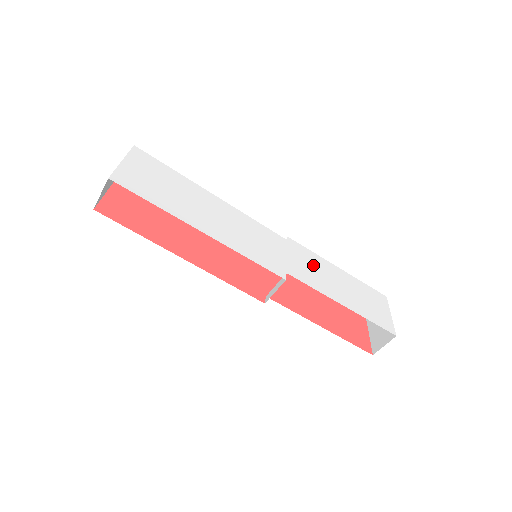
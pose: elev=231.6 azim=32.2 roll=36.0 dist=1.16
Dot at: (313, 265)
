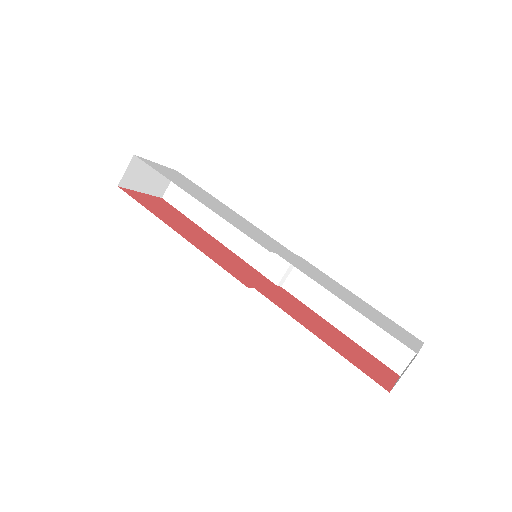
Dot at: (319, 275)
